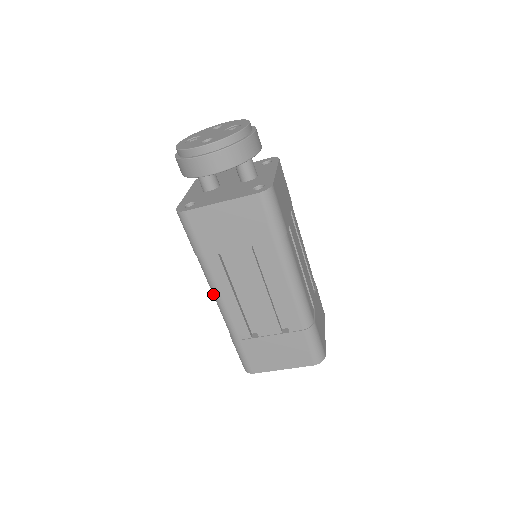
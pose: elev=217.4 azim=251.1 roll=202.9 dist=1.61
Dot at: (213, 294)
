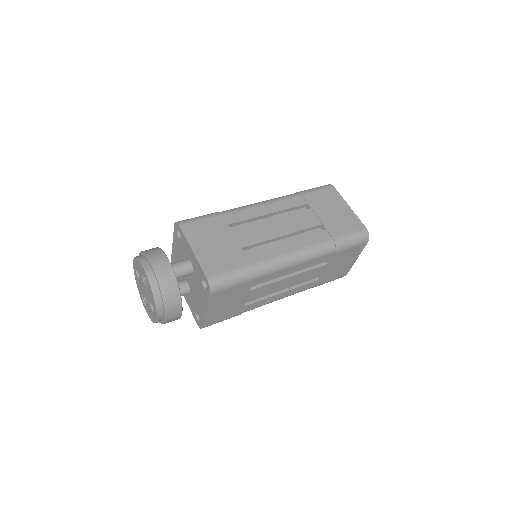
Dot at: occluded
